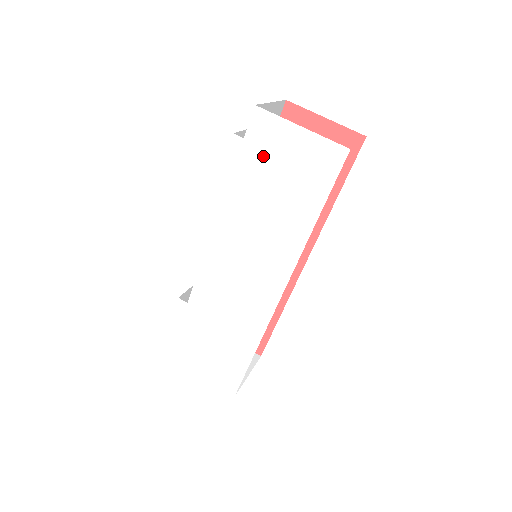
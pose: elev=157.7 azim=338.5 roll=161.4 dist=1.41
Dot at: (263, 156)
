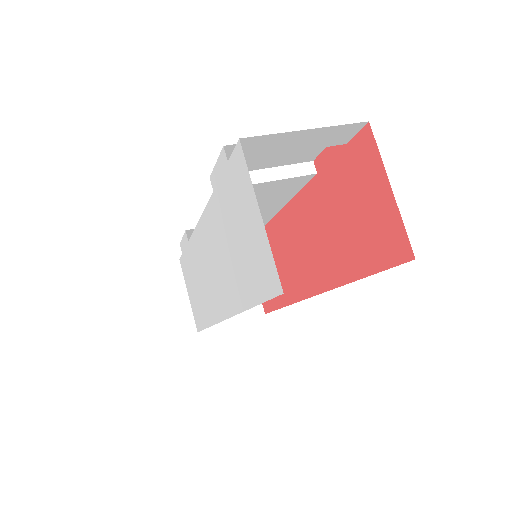
Dot at: (235, 199)
